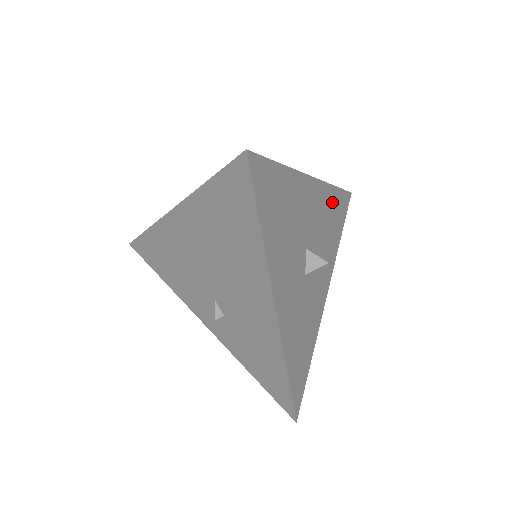
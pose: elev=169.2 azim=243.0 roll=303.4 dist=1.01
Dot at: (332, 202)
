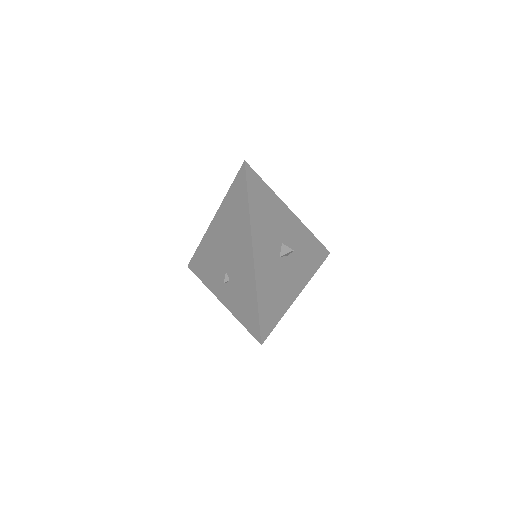
Dot at: (309, 240)
